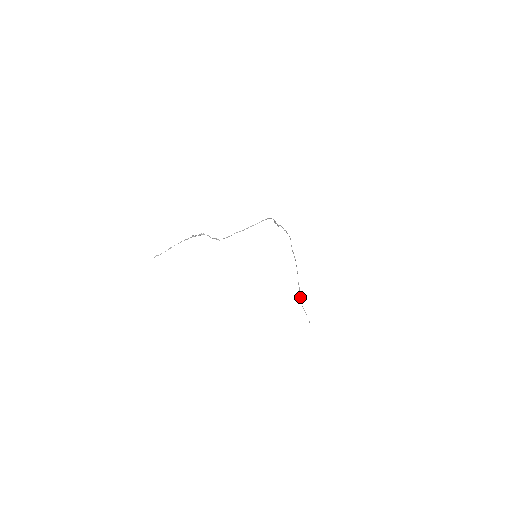
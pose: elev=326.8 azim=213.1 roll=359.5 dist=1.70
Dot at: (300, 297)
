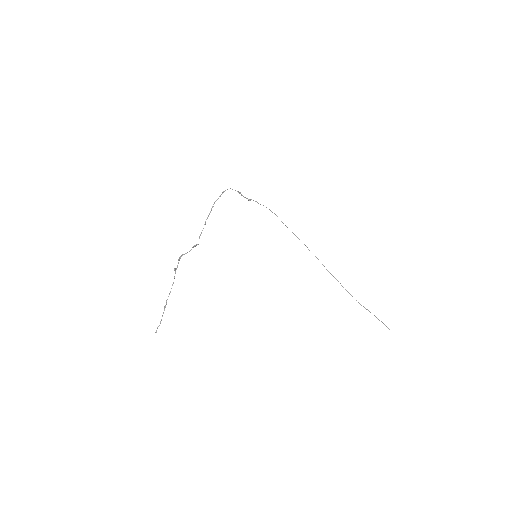
Dot at: occluded
